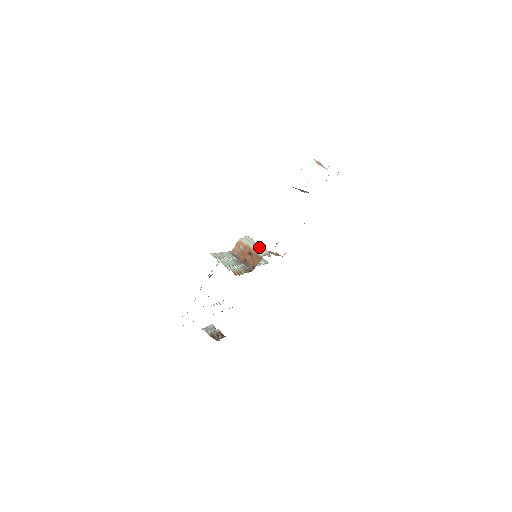
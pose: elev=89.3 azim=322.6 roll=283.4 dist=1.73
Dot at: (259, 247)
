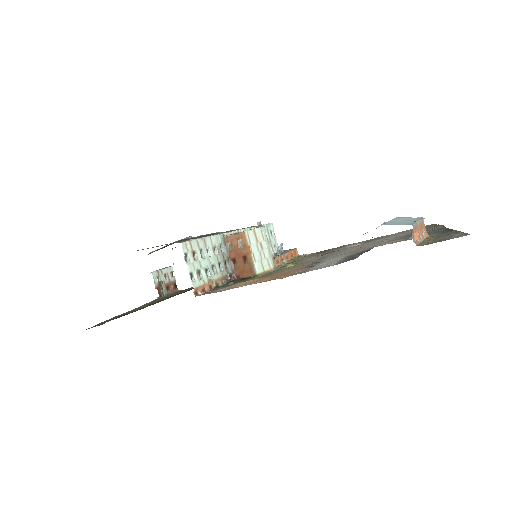
Dot at: (264, 254)
